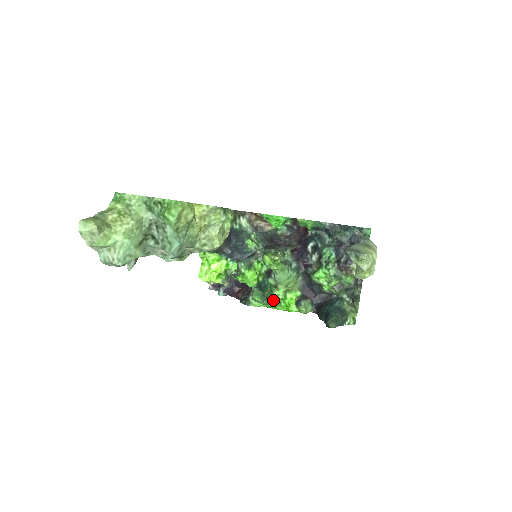
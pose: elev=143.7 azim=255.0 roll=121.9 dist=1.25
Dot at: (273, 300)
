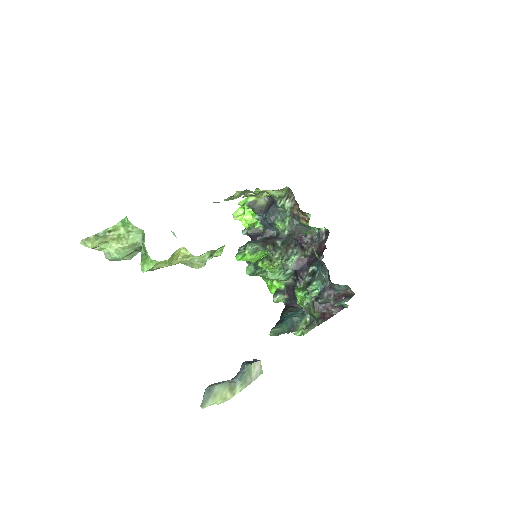
Dot at: (263, 276)
